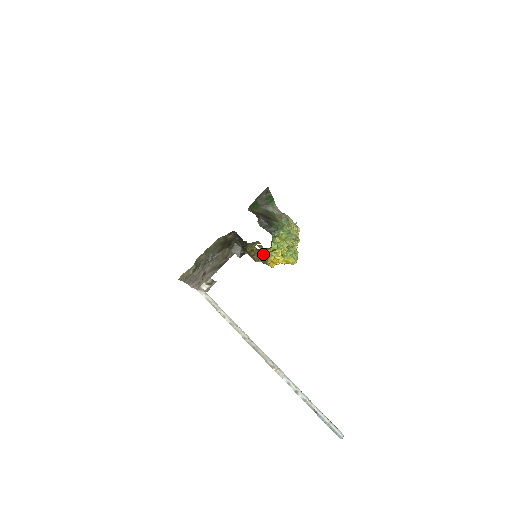
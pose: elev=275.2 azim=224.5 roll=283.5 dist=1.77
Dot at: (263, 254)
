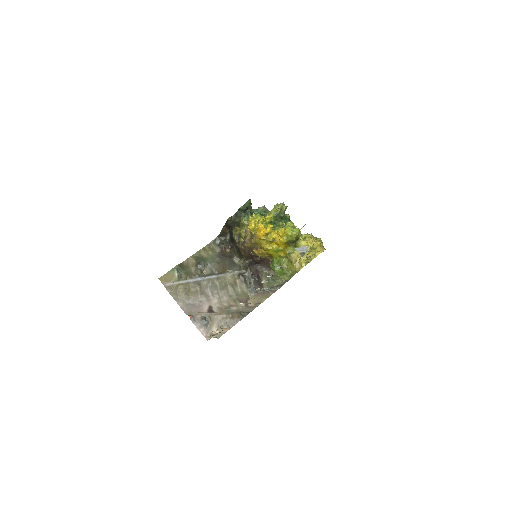
Dot at: (244, 225)
